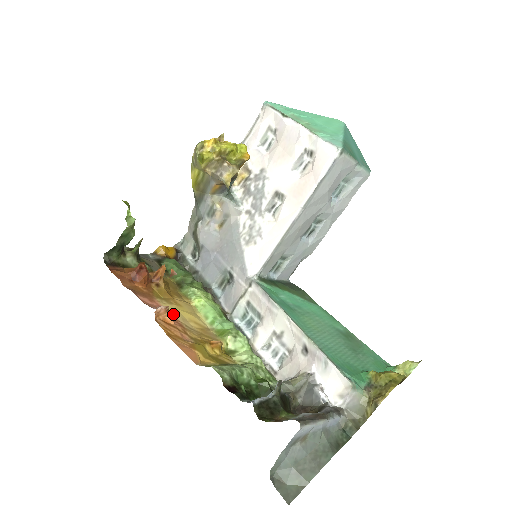
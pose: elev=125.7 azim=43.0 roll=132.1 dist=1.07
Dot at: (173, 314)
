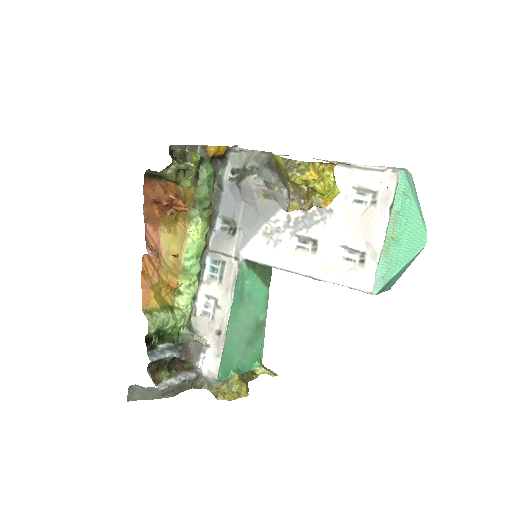
Dot at: (162, 247)
